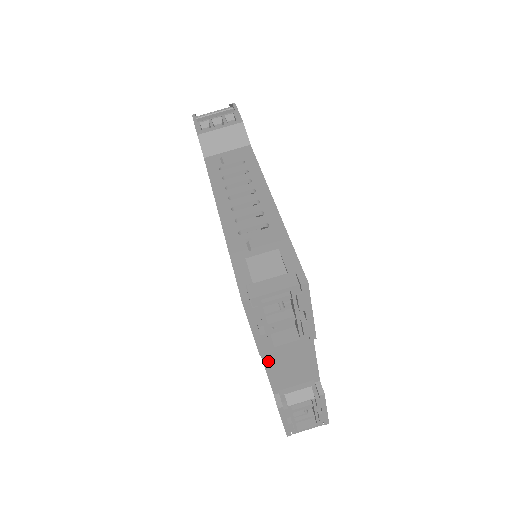
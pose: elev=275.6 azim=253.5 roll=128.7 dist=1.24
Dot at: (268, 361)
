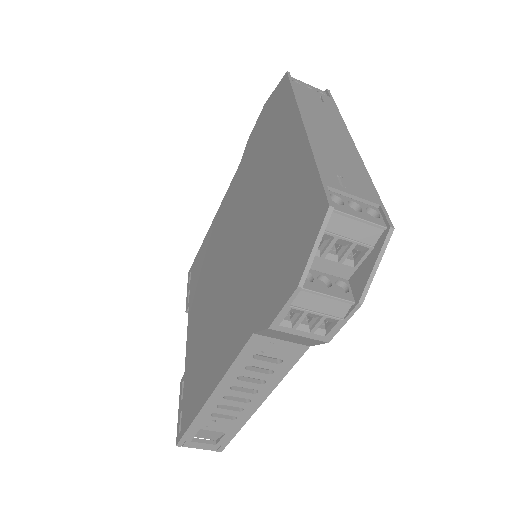
Dot at: occluded
